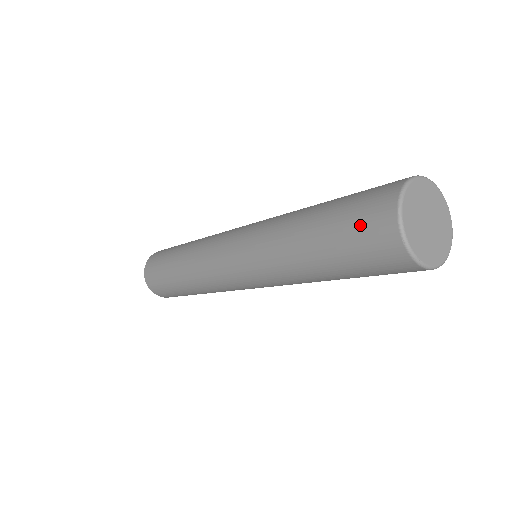
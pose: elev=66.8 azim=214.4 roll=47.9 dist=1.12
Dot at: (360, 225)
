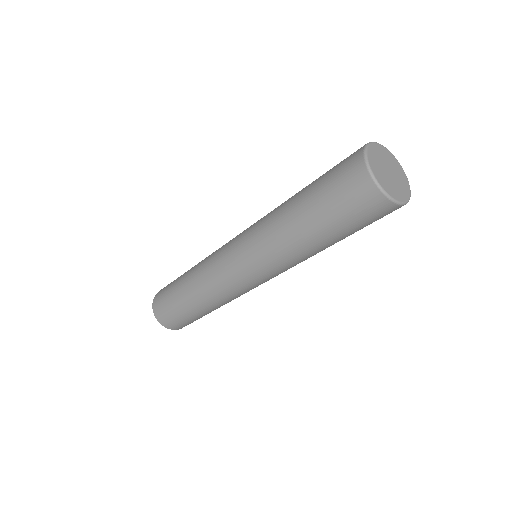
Dot at: (348, 201)
